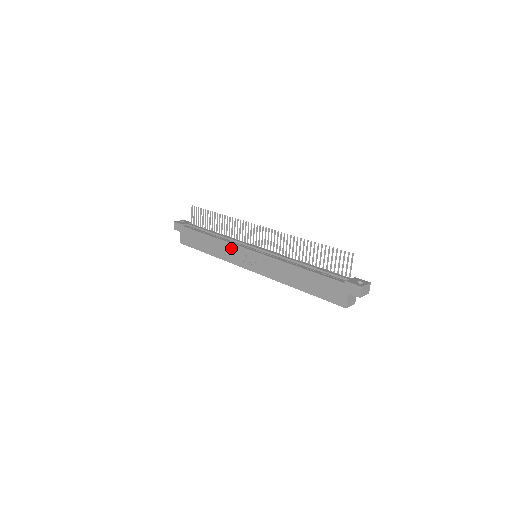
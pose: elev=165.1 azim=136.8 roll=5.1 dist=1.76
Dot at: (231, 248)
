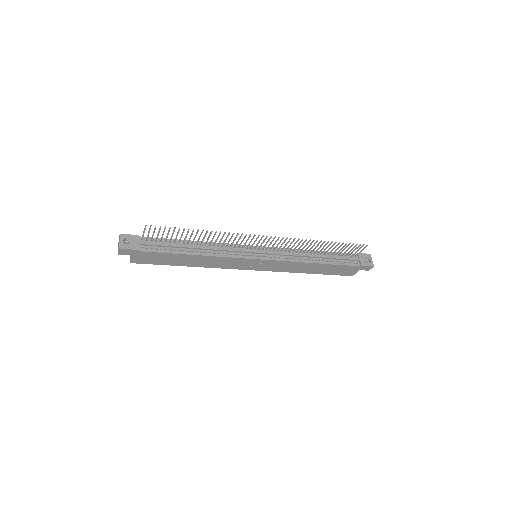
Dot at: (229, 260)
